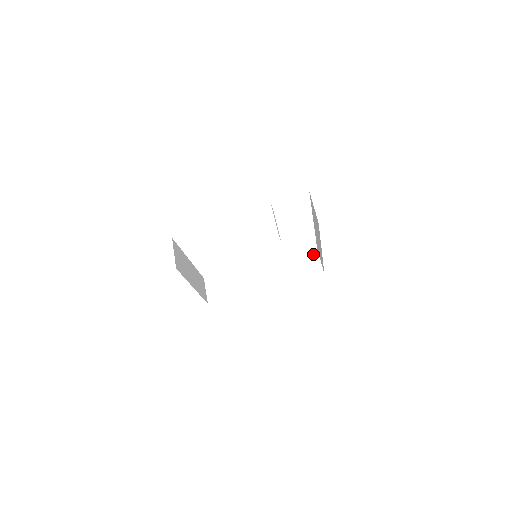
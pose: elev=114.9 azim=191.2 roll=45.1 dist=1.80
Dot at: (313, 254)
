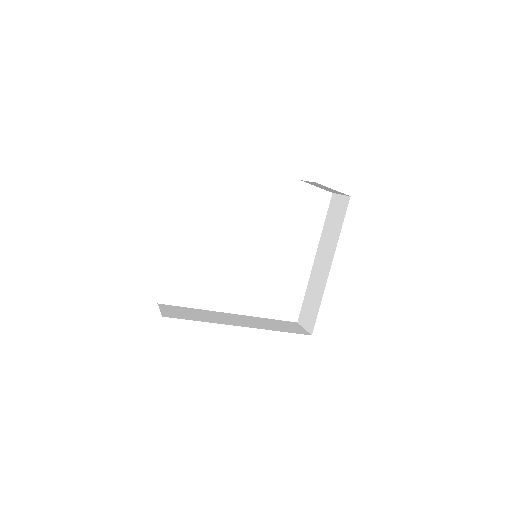
Dot at: (294, 323)
